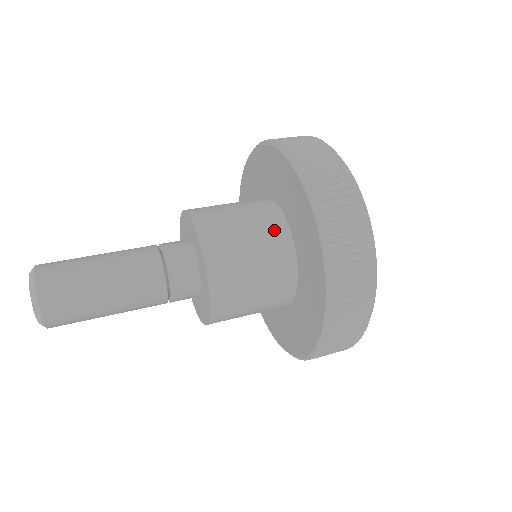
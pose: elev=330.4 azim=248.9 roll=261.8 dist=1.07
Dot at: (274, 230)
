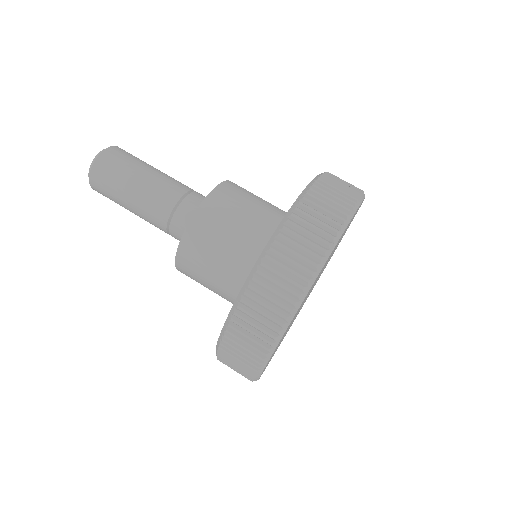
Dot at: (234, 289)
